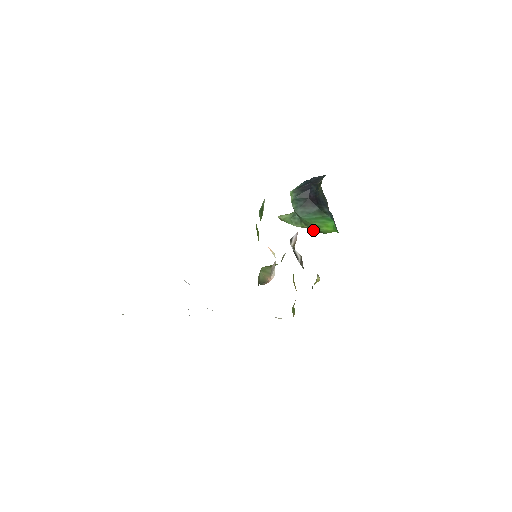
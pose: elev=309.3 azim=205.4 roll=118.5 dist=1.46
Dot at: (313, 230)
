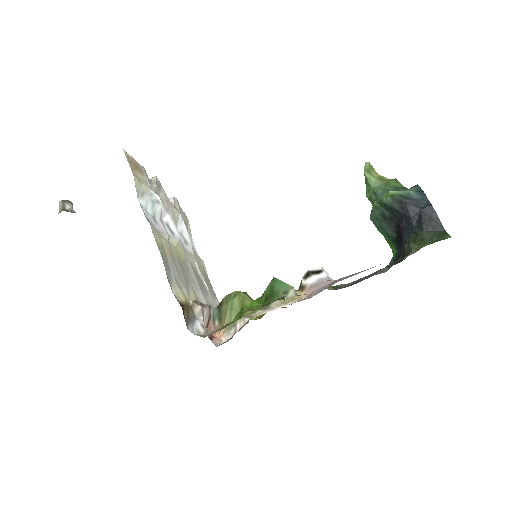
Dot at: occluded
